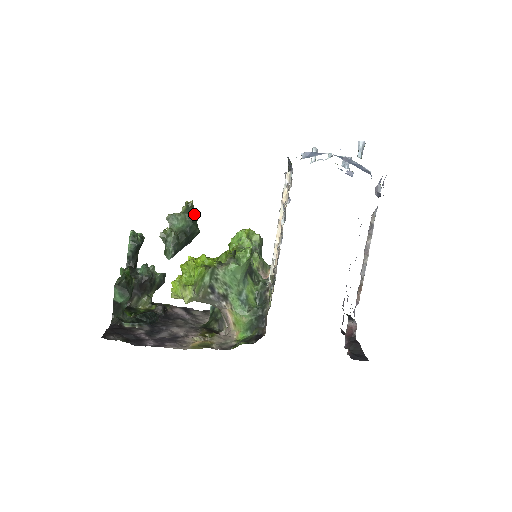
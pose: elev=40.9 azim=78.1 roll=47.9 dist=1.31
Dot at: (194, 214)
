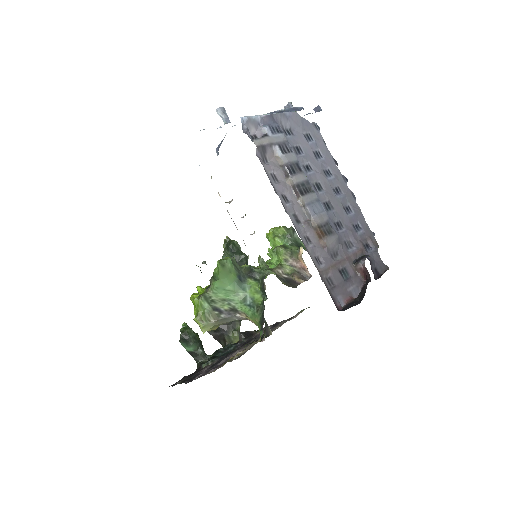
Dot at: (230, 246)
